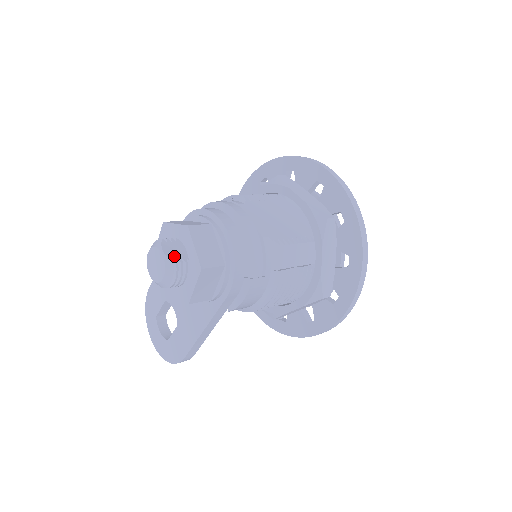
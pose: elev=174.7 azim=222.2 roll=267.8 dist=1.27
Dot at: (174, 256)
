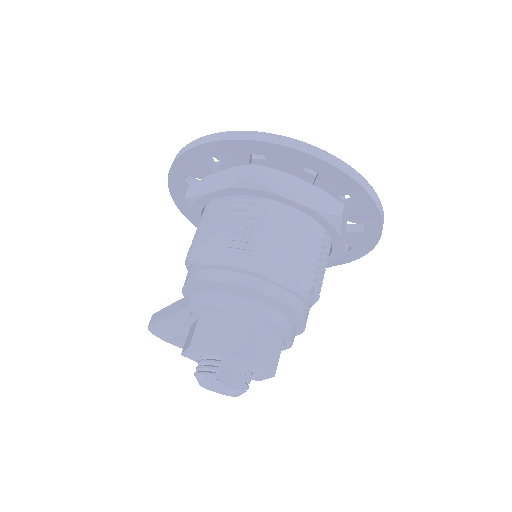
Dot at: (238, 381)
